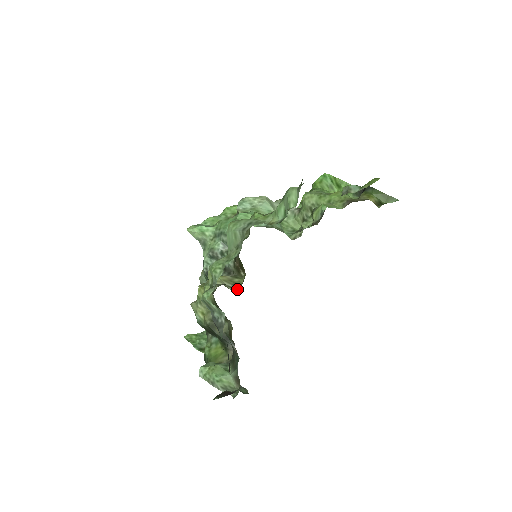
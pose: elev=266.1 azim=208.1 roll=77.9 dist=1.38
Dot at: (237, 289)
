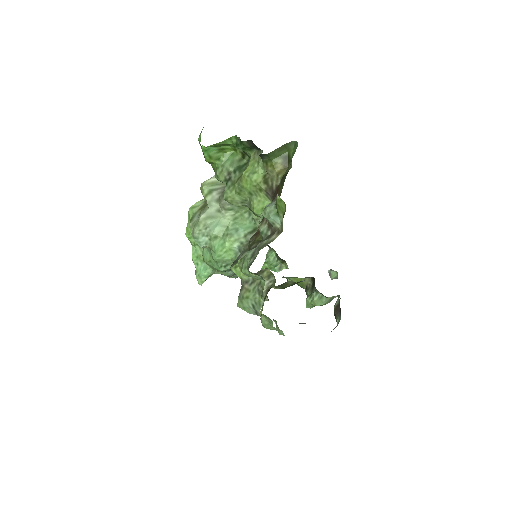
Dot at: (275, 281)
